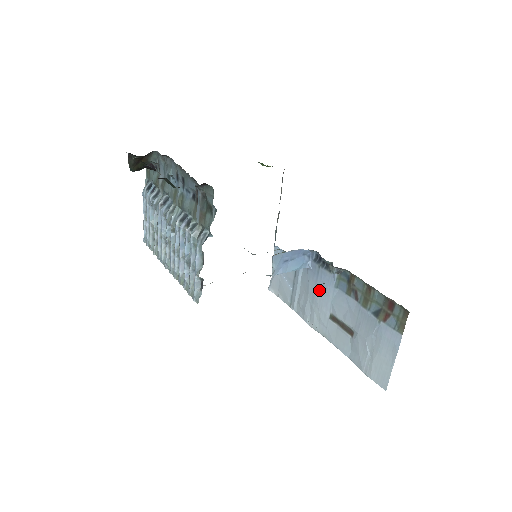
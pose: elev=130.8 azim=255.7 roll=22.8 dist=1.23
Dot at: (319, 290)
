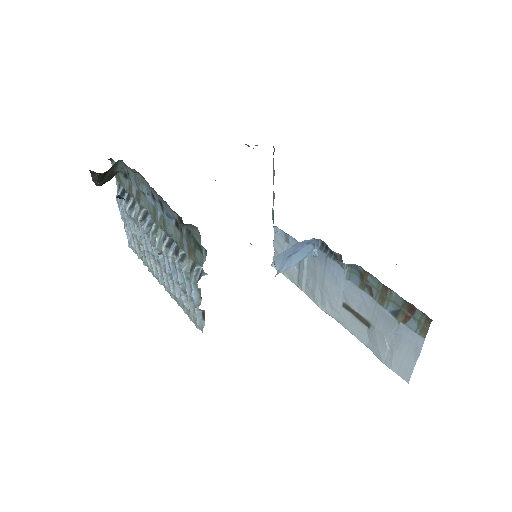
Dot at: (328, 279)
